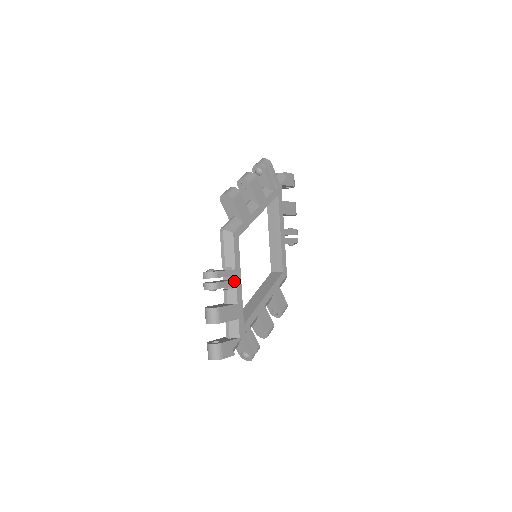
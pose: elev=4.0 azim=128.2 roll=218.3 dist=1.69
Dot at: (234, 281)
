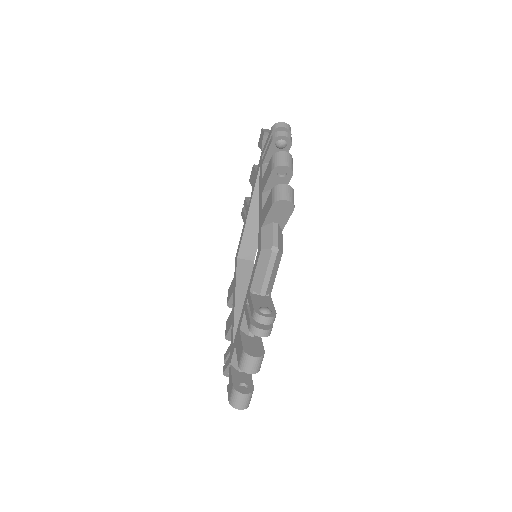
Dot at: occluded
